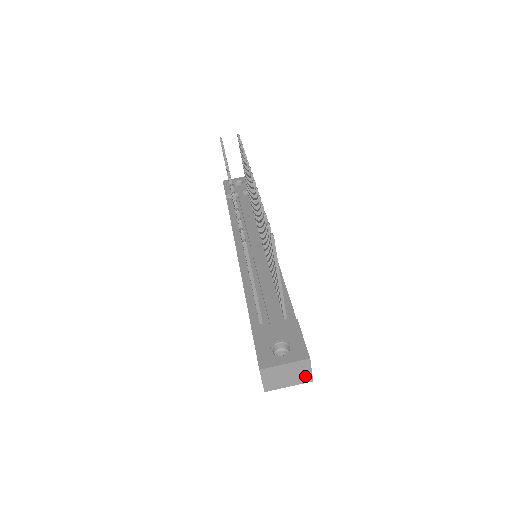
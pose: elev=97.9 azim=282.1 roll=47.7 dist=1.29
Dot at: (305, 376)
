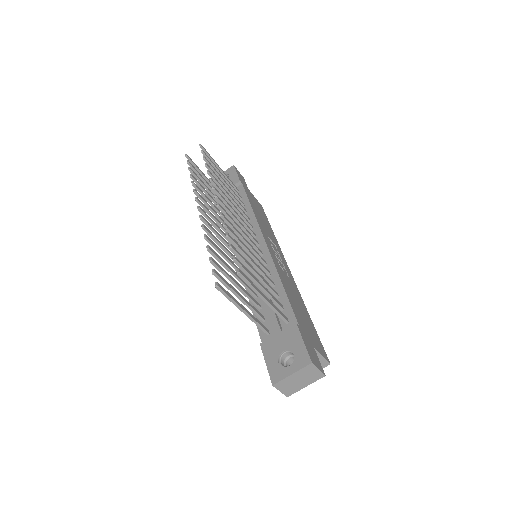
Dot at: (316, 375)
